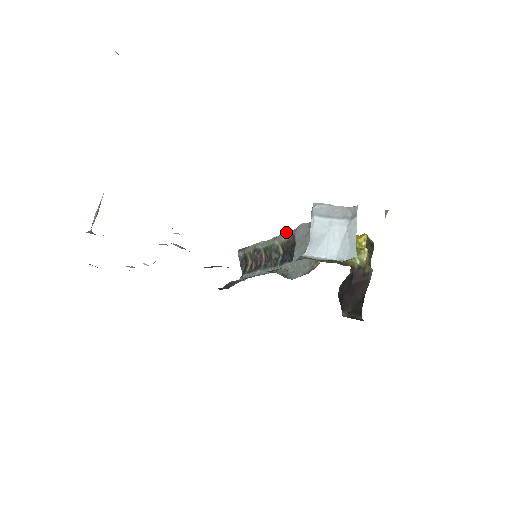
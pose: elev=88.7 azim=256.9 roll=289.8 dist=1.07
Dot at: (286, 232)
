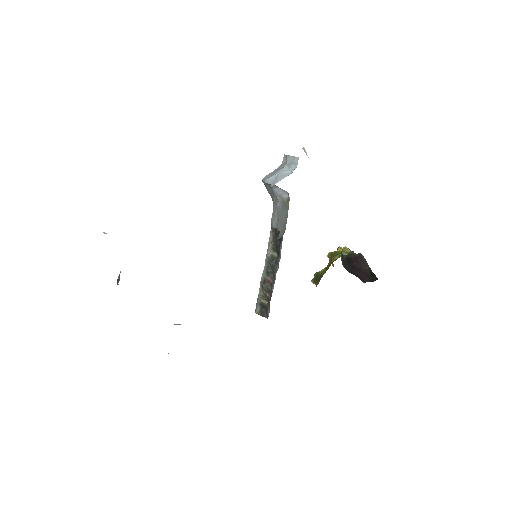
Dot at: (269, 239)
